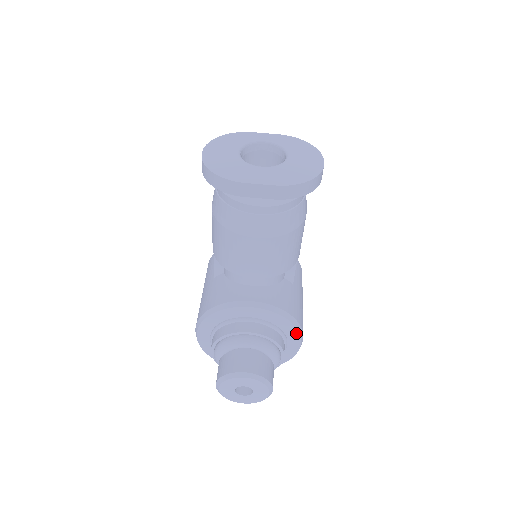
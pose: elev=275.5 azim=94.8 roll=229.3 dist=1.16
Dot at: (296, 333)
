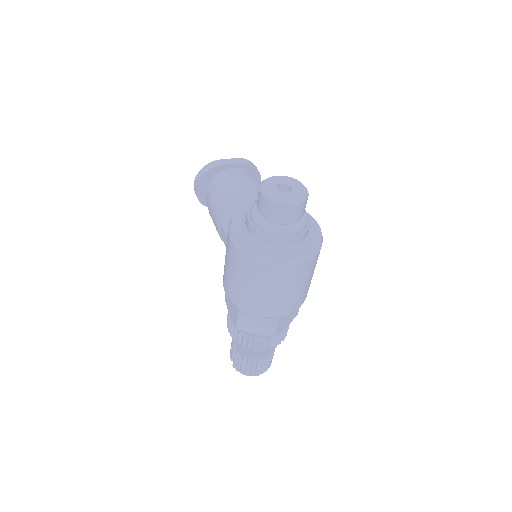
Dot at: occluded
